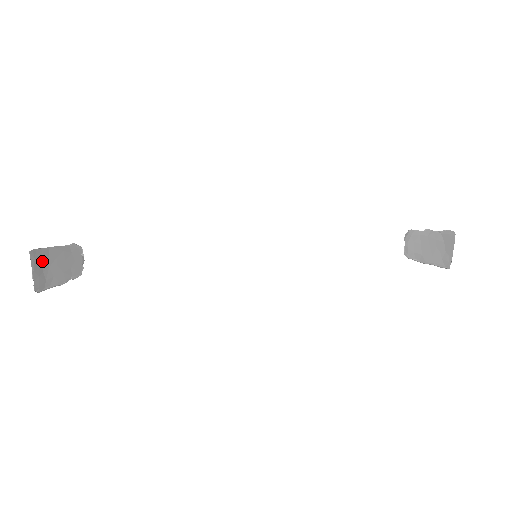
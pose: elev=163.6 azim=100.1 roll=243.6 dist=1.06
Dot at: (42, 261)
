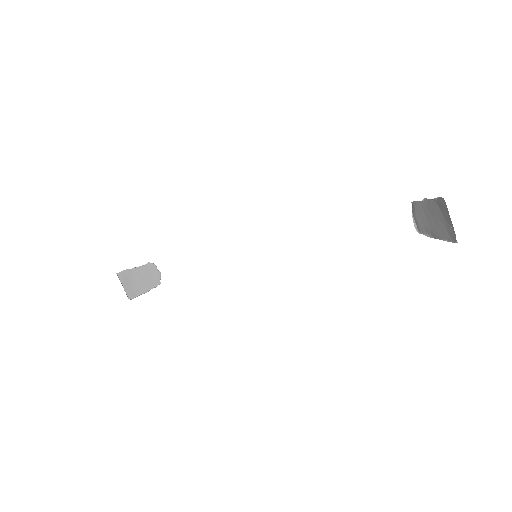
Dot at: (129, 278)
